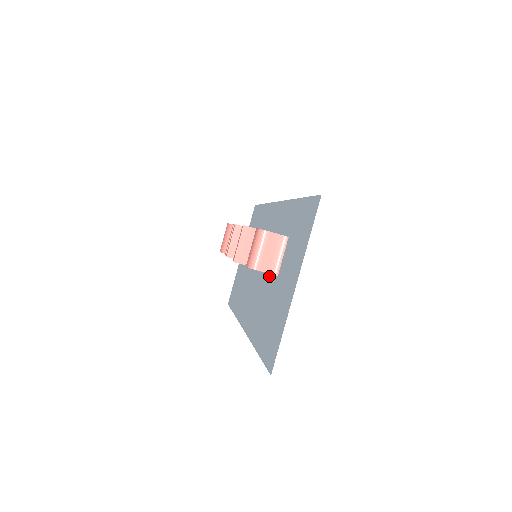
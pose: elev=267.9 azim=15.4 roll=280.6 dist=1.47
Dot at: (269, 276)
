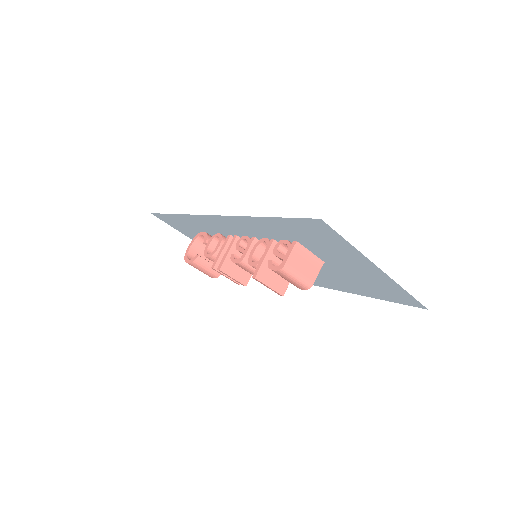
Dot at: occluded
